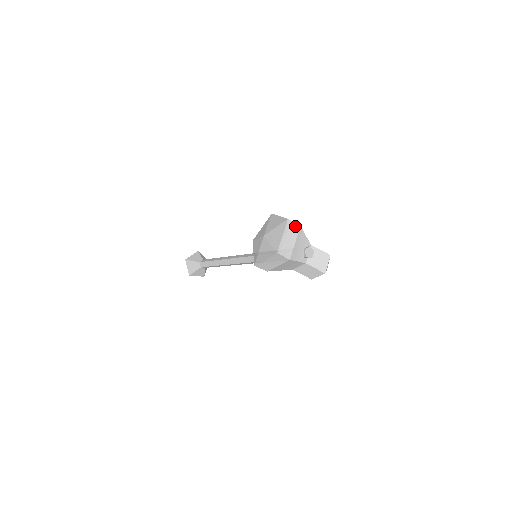
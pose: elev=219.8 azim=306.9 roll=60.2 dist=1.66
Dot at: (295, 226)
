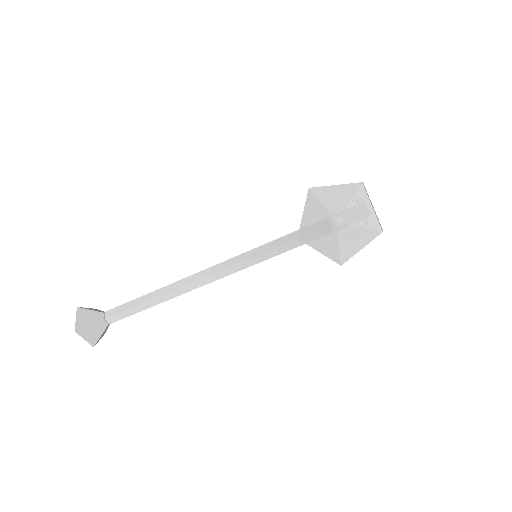
Dot at: occluded
